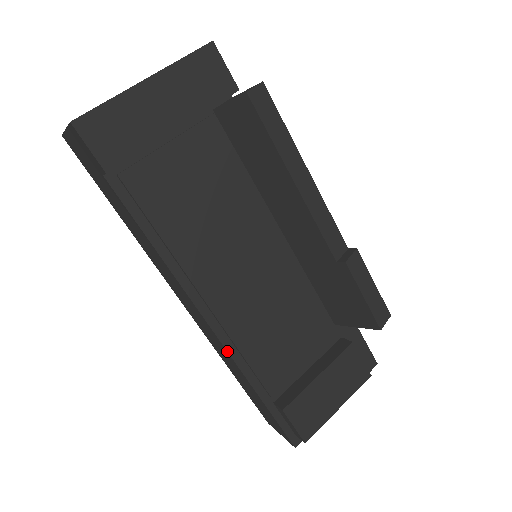
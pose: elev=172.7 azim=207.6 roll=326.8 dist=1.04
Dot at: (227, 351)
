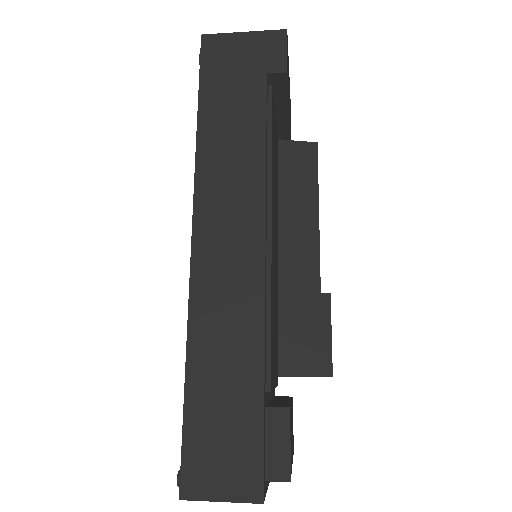
Dot at: (265, 297)
